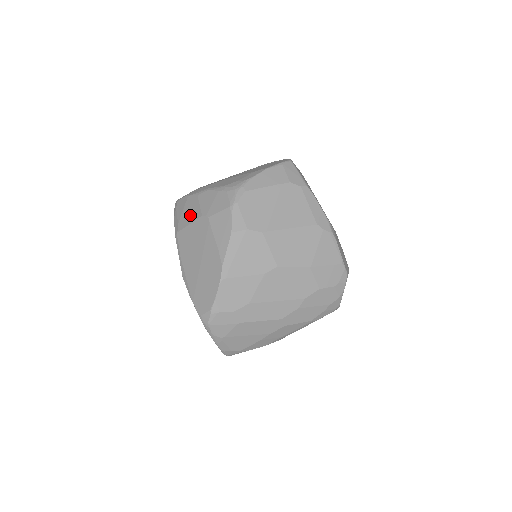
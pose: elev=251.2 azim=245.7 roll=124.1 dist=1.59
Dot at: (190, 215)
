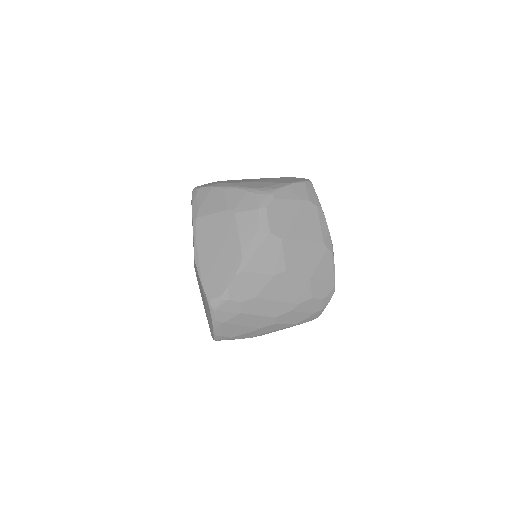
Dot at: (214, 205)
